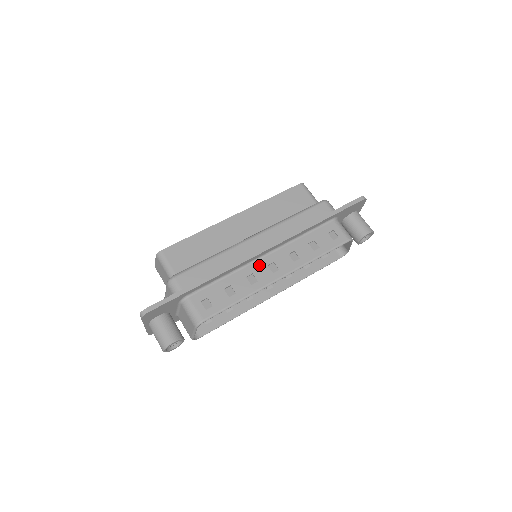
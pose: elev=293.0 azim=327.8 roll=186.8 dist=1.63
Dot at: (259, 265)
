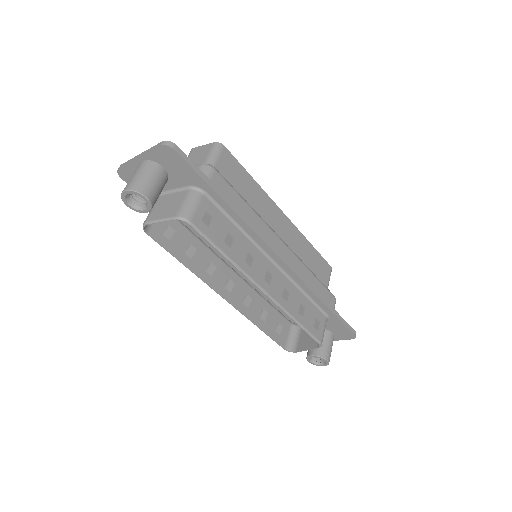
Dot at: (263, 260)
